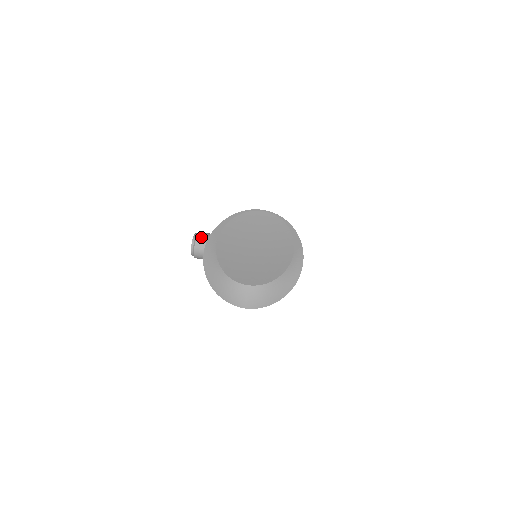
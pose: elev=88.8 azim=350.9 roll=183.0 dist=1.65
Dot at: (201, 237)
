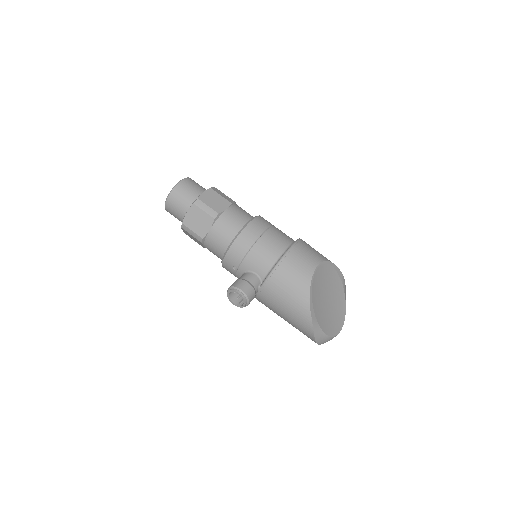
Dot at: (251, 296)
